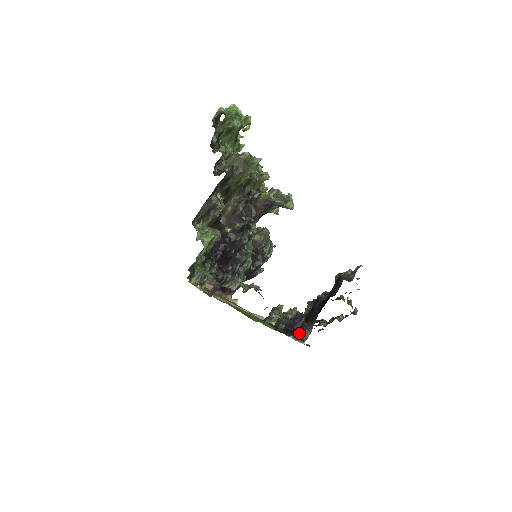
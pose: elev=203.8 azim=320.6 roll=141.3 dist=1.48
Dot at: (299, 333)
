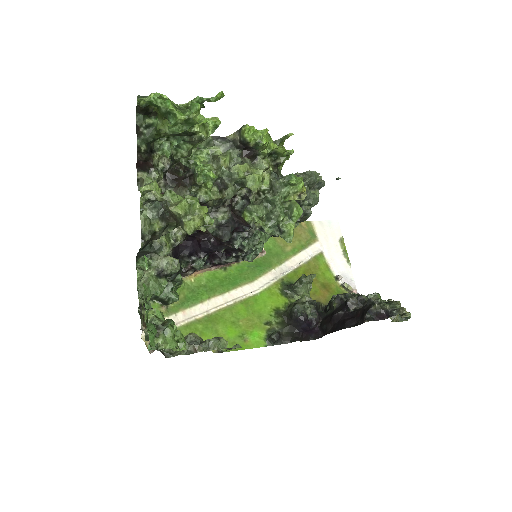
Dot at: (308, 333)
